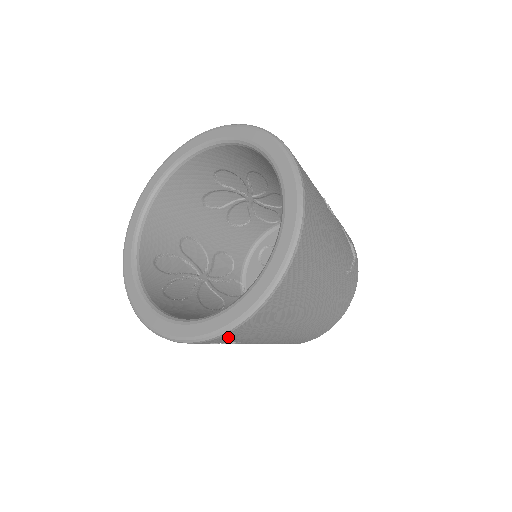
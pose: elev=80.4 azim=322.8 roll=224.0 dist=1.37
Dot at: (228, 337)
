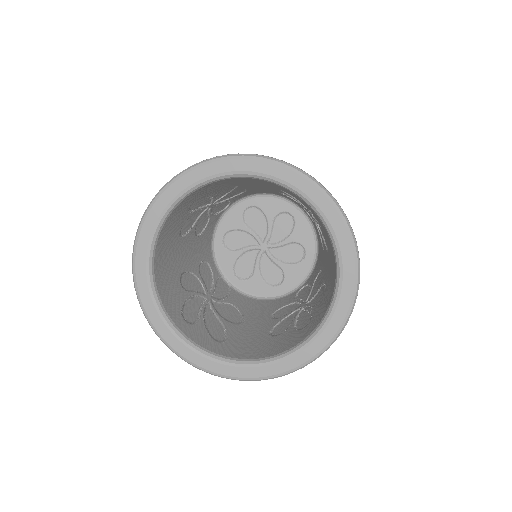
Dot at: occluded
